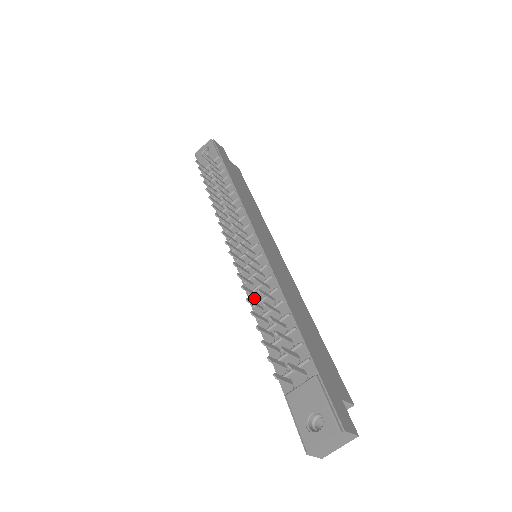
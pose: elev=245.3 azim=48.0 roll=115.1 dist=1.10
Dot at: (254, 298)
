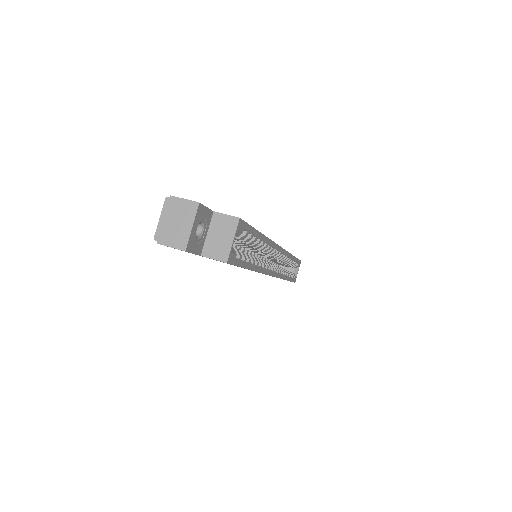
Dot at: occluded
